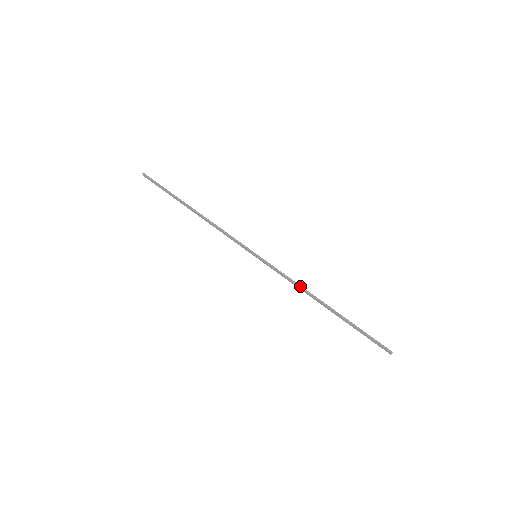
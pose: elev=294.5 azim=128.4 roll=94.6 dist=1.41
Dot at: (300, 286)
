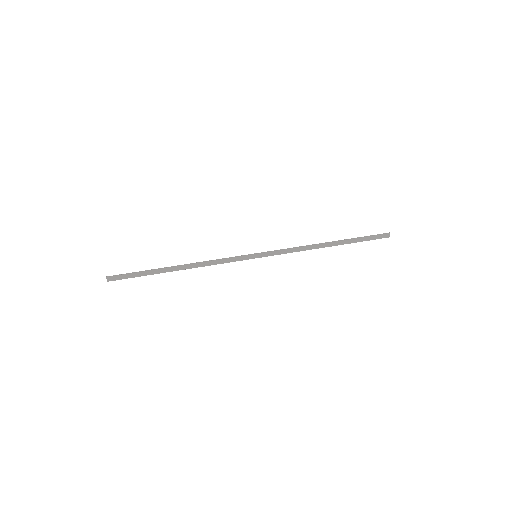
Dot at: (303, 246)
